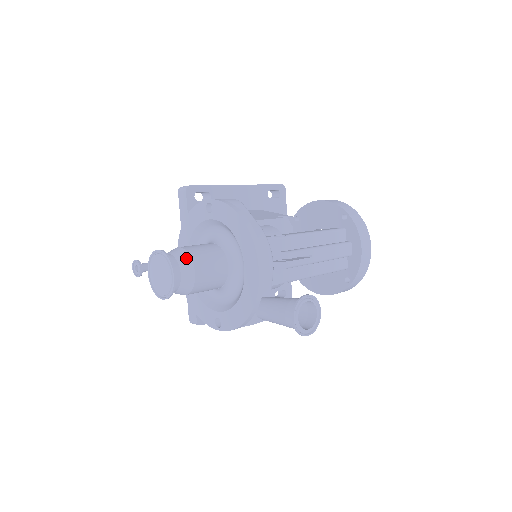
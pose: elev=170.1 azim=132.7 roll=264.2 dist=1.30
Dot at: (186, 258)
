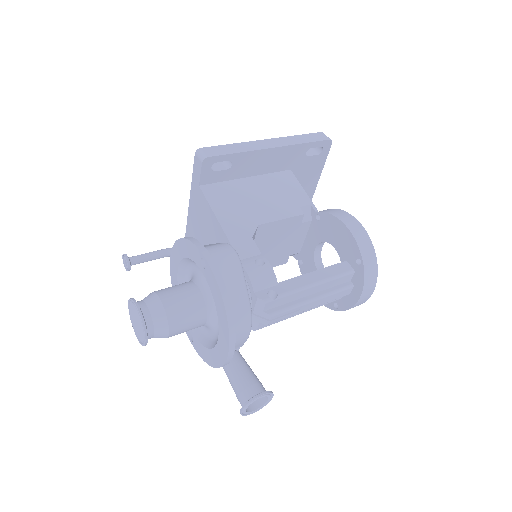
Dot at: (163, 321)
